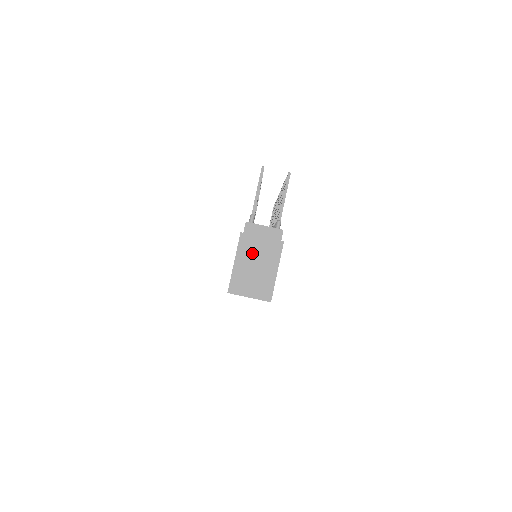
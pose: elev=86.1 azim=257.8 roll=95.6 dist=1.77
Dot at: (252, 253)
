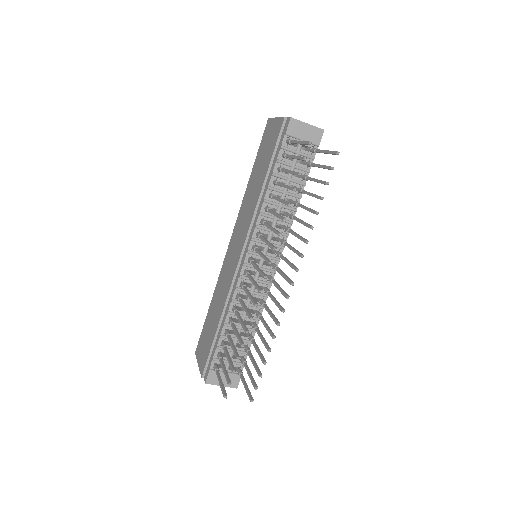
Dot at: occluded
